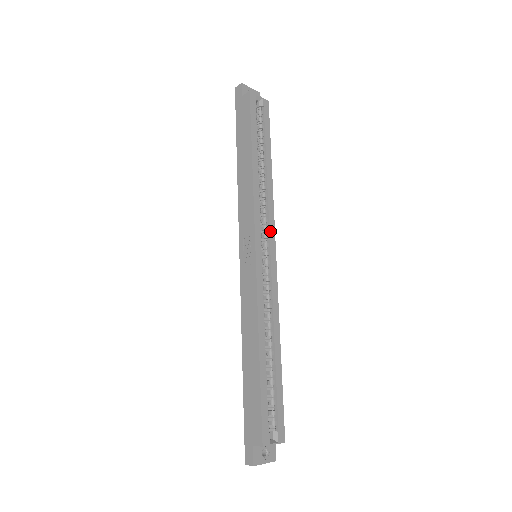
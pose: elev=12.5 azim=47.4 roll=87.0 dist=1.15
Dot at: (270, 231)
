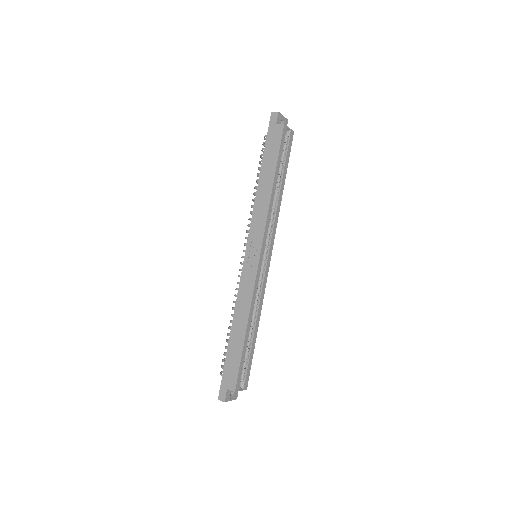
Dot at: (271, 241)
